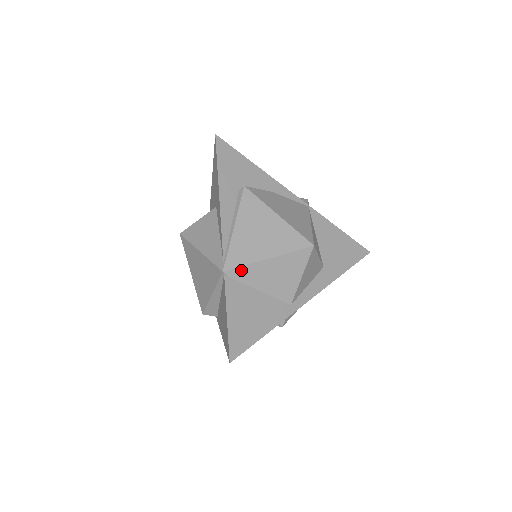
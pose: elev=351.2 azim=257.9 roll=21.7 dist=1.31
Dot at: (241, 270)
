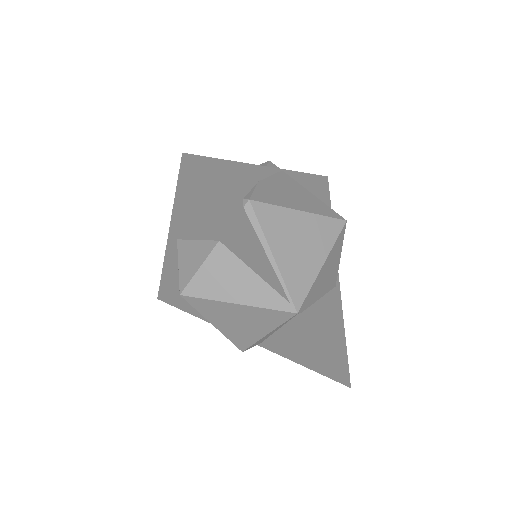
Dot at: (308, 297)
